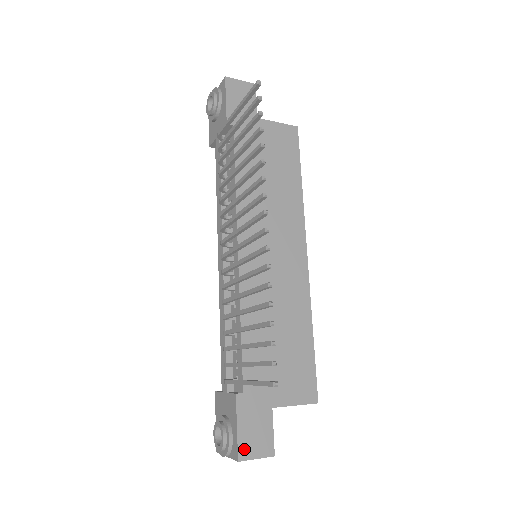
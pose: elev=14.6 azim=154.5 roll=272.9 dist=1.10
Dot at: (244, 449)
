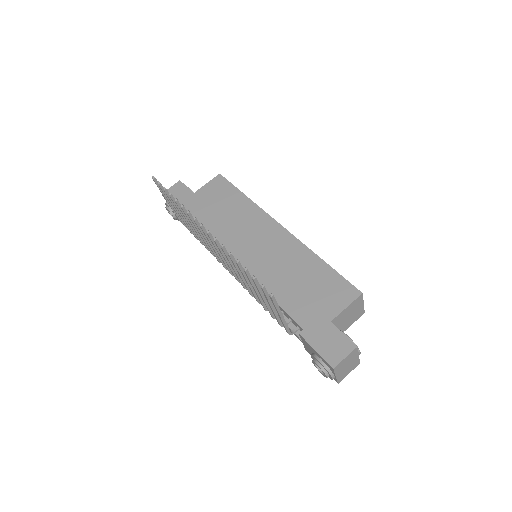
Dot at: (331, 359)
